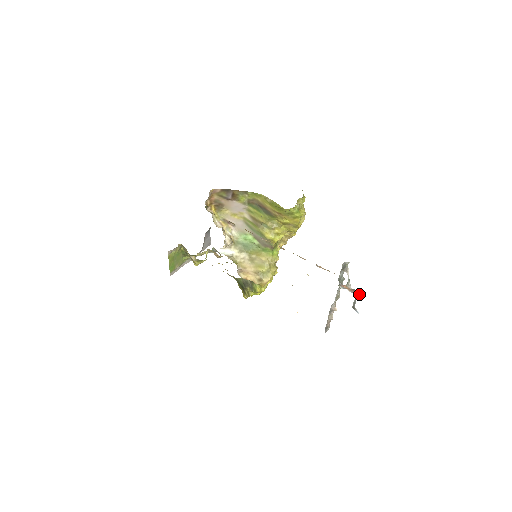
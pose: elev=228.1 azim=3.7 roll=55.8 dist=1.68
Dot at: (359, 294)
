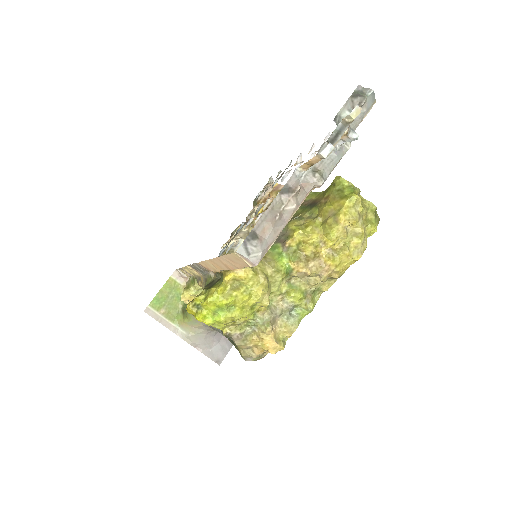
Dot at: occluded
